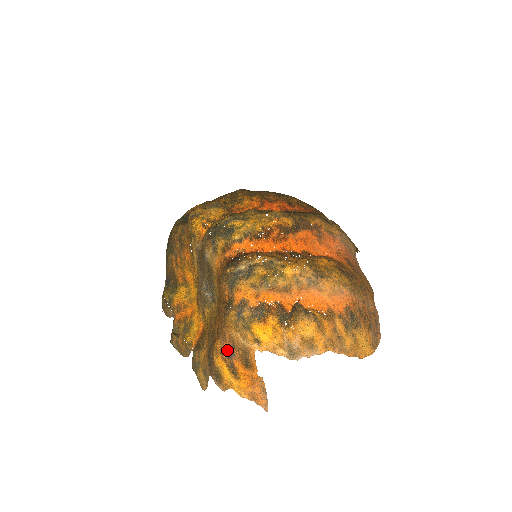
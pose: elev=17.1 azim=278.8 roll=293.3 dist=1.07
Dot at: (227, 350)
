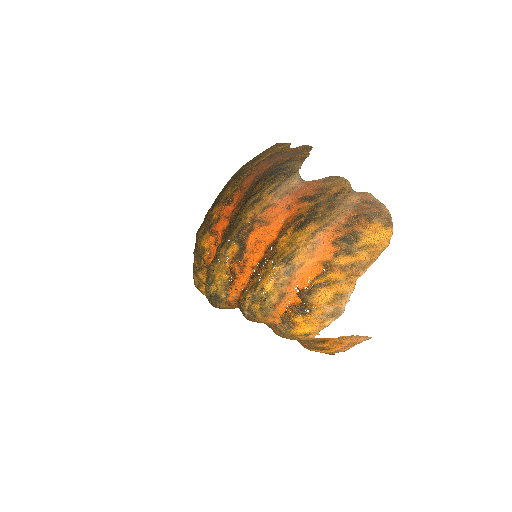
Dot at: (305, 343)
